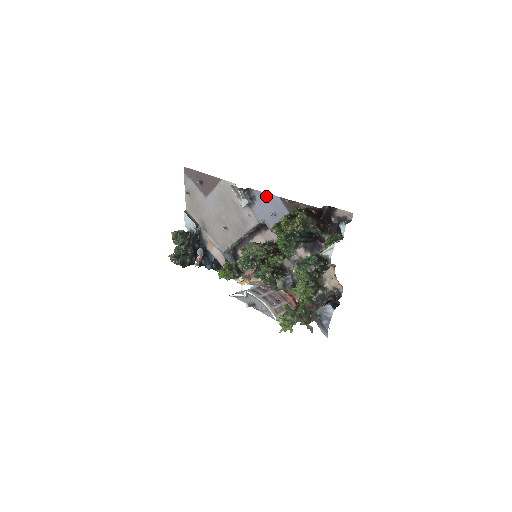
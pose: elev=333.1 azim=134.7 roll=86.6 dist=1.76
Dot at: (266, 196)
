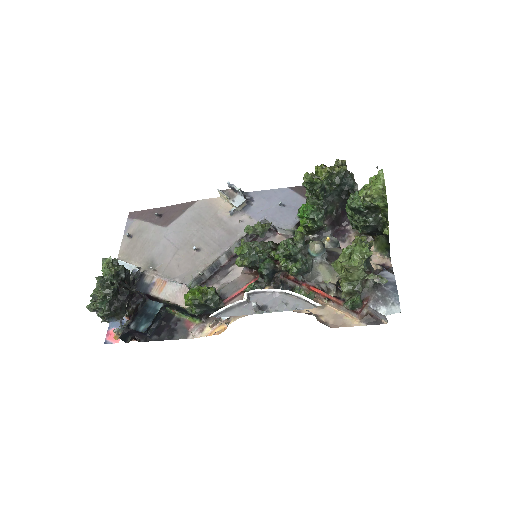
Dot at: (269, 192)
